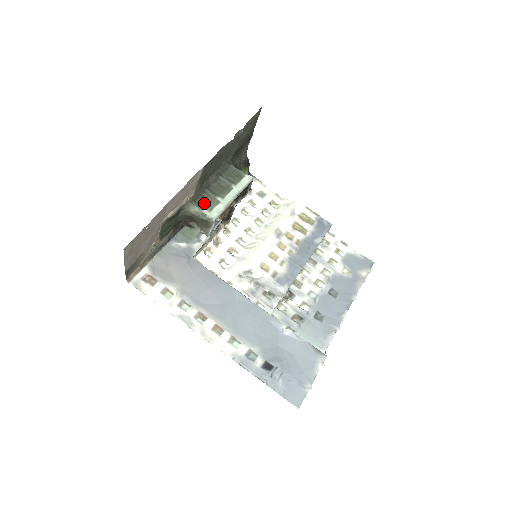
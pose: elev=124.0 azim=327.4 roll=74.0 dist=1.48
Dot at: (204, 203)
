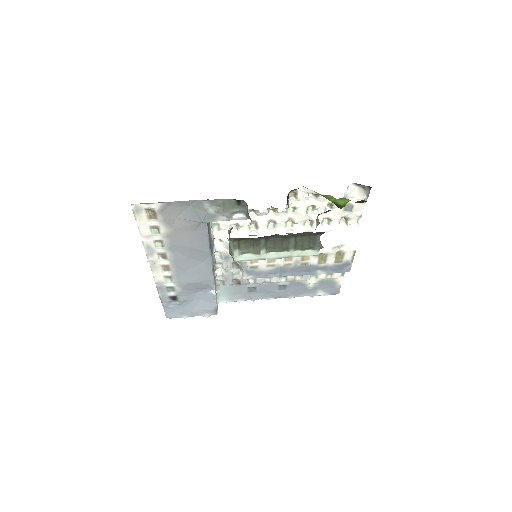
Dot at: (246, 245)
